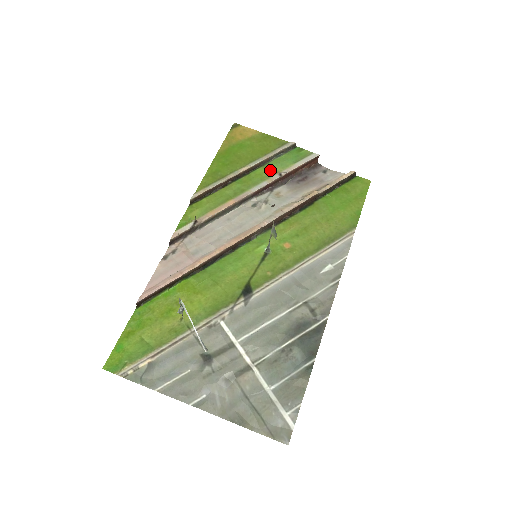
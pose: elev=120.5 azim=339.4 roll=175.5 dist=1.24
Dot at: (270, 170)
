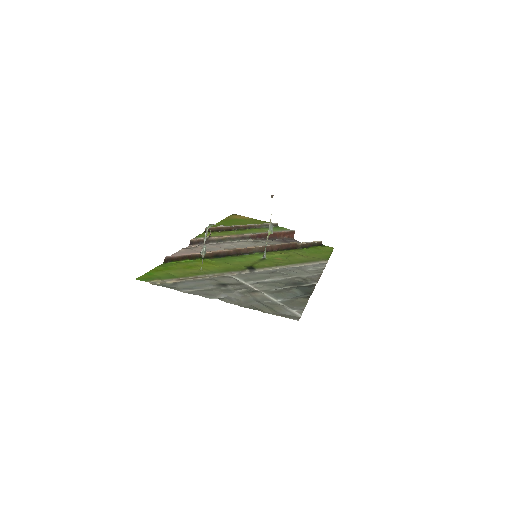
Dot at: (261, 230)
